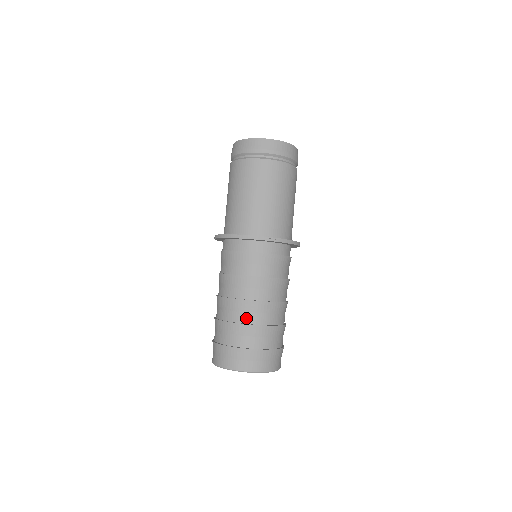
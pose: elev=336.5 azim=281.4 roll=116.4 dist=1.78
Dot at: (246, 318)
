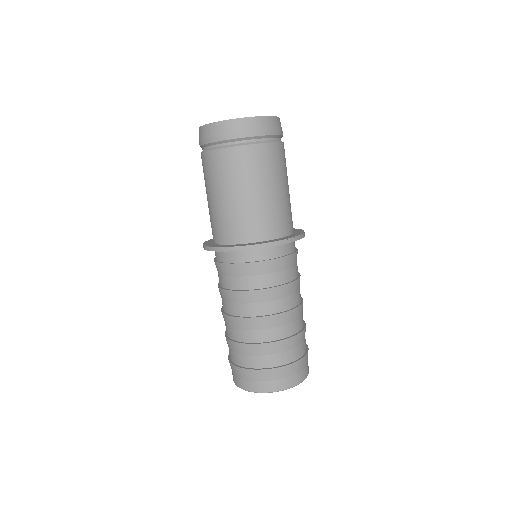
Dot at: (275, 334)
